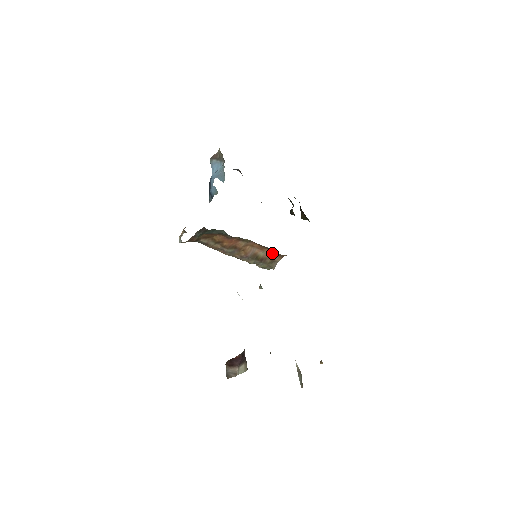
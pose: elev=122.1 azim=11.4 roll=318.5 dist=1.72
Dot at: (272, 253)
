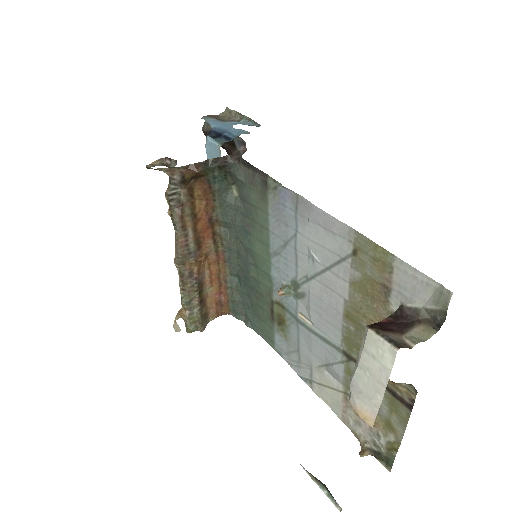
Dot at: (216, 298)
